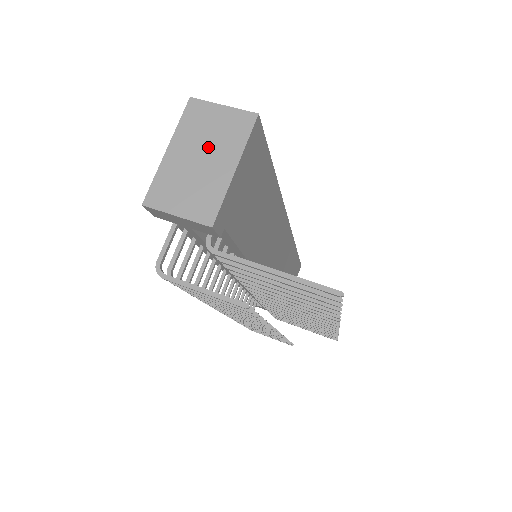
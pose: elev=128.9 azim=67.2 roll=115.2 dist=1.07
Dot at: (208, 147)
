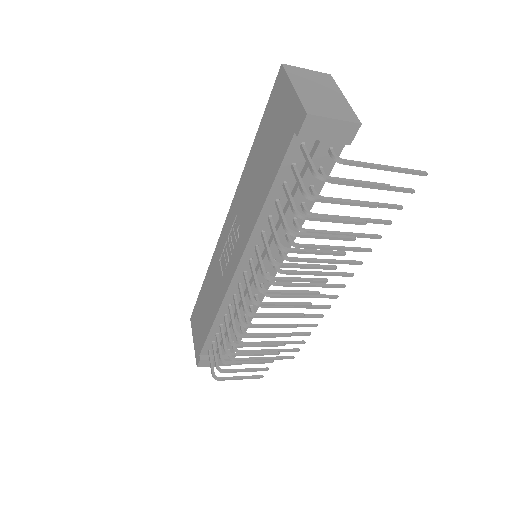
Dot at: (318, 87)
